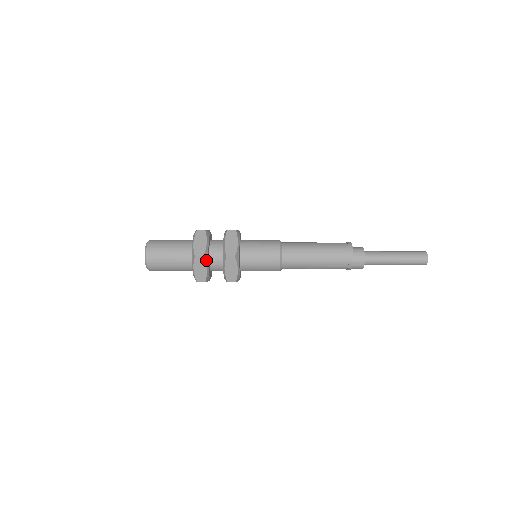
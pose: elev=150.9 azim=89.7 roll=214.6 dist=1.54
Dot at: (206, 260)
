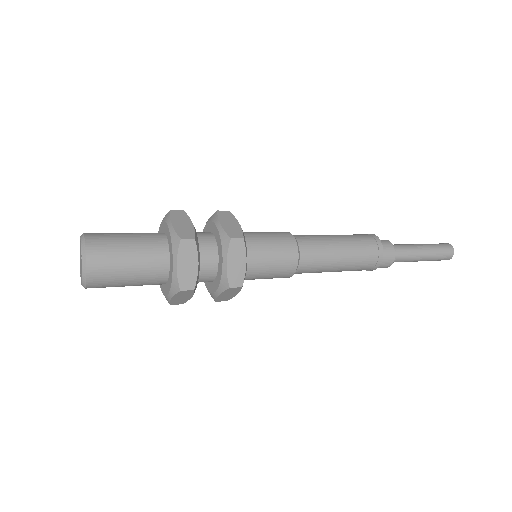
Dot at: (197, 247)
